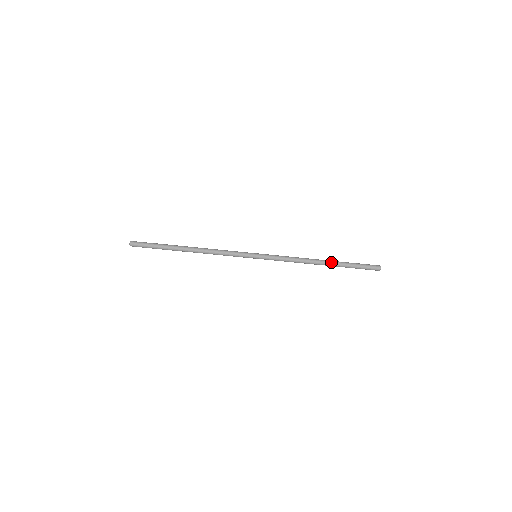
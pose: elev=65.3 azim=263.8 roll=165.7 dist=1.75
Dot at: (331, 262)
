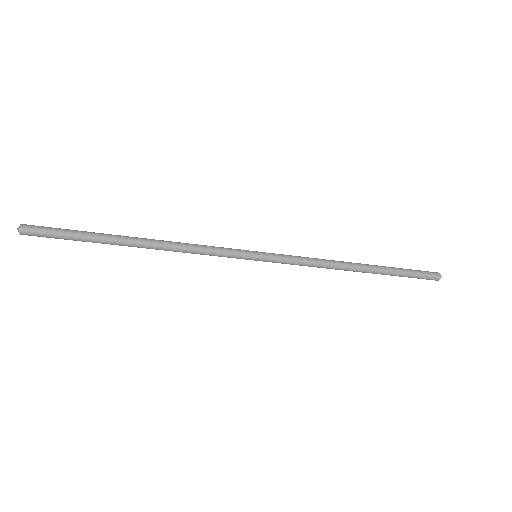
Dot at: (373, 270)
